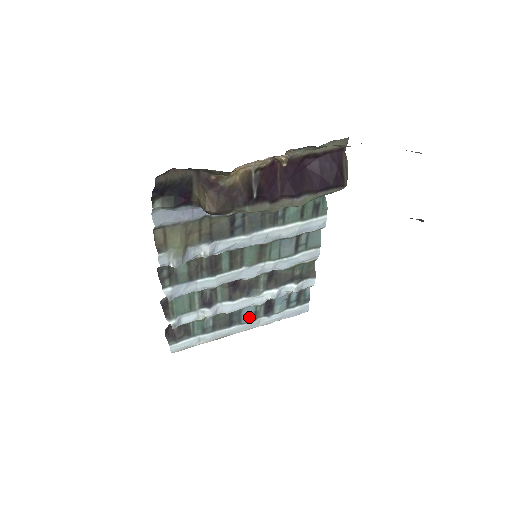
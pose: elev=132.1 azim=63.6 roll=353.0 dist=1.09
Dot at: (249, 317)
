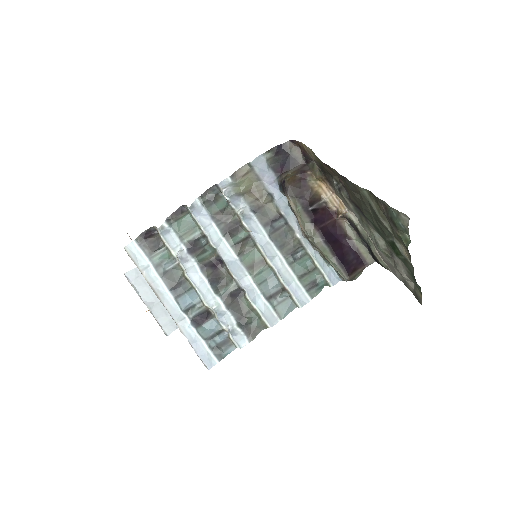
Dot at: (186, 303)
